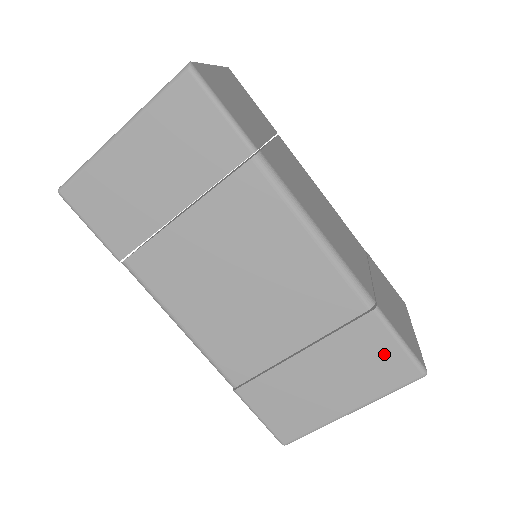
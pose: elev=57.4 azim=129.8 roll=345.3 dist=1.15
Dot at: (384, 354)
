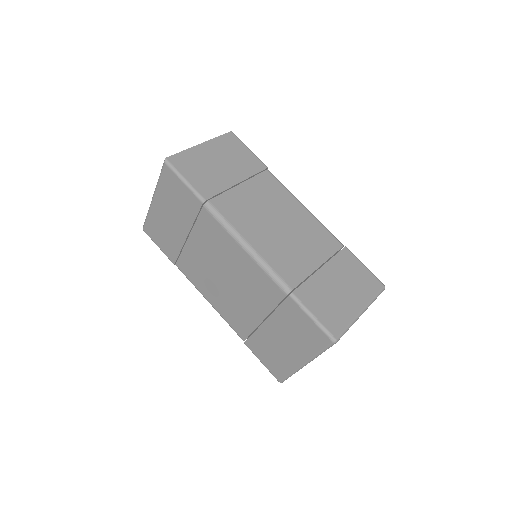
Dot at: (306, 325)
